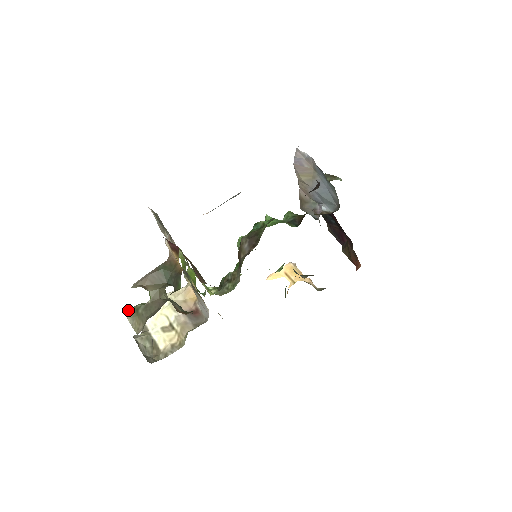
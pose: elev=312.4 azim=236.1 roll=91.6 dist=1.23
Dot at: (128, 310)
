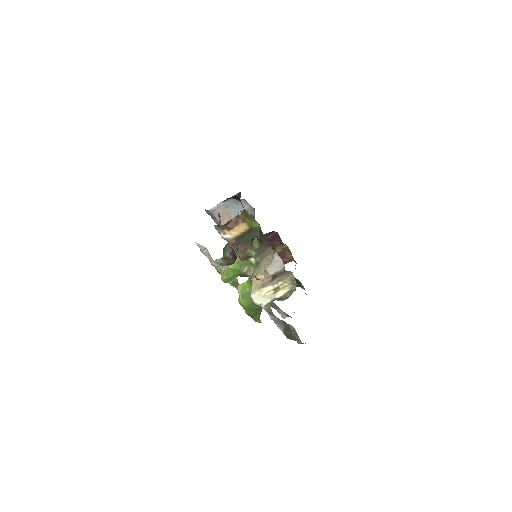
Dot at: (253, 277)
